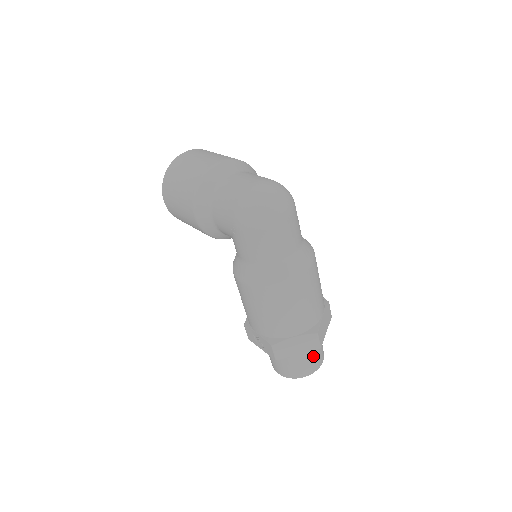
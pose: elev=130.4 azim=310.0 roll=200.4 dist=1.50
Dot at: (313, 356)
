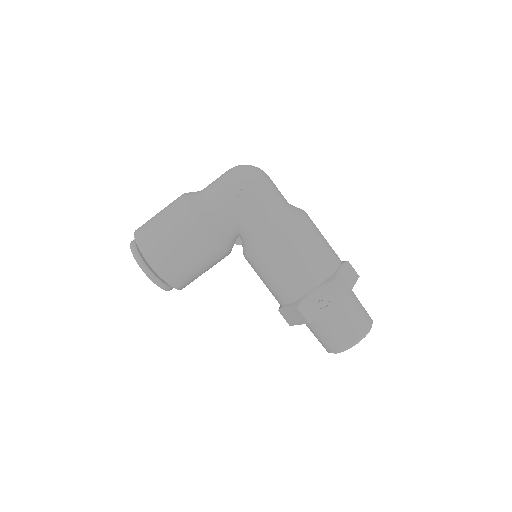
Dot at: occluded
